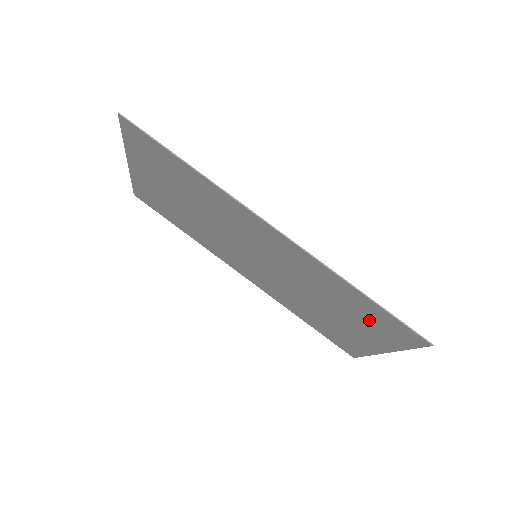
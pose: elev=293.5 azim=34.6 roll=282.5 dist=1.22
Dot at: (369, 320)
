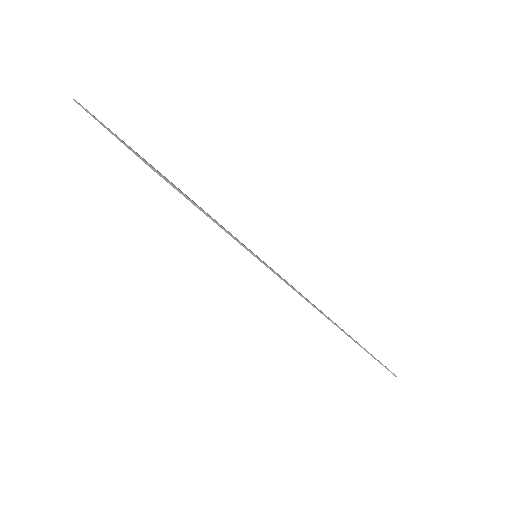
Dot at: occluded
